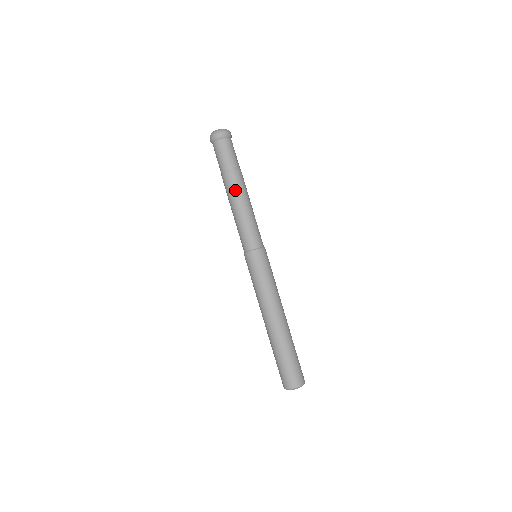
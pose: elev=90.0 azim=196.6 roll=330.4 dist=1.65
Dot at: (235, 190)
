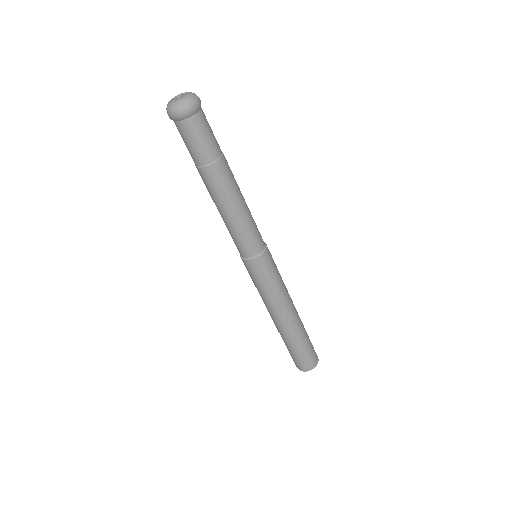
Dot at: (225, 188)
